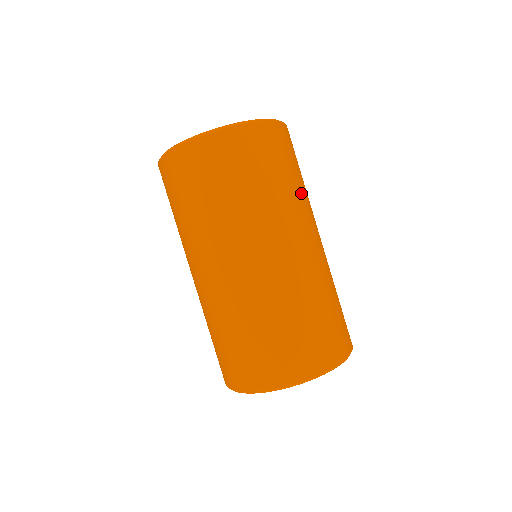
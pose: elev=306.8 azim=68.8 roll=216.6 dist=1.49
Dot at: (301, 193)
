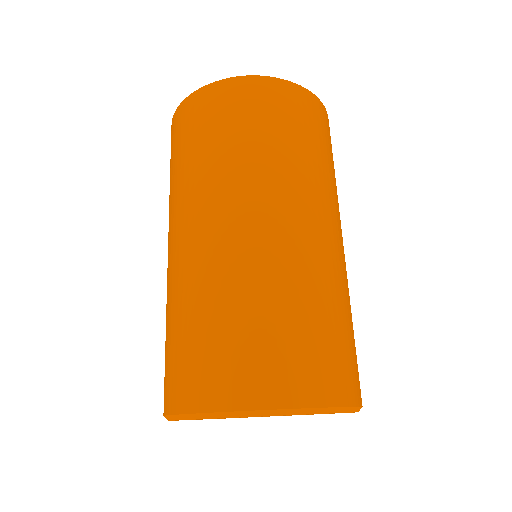
Dot at: (326, 176)
